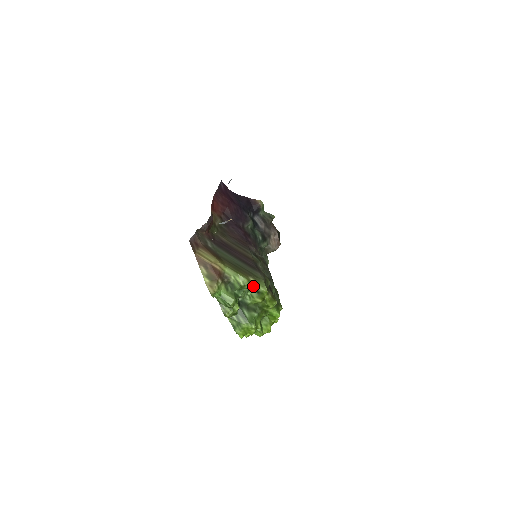
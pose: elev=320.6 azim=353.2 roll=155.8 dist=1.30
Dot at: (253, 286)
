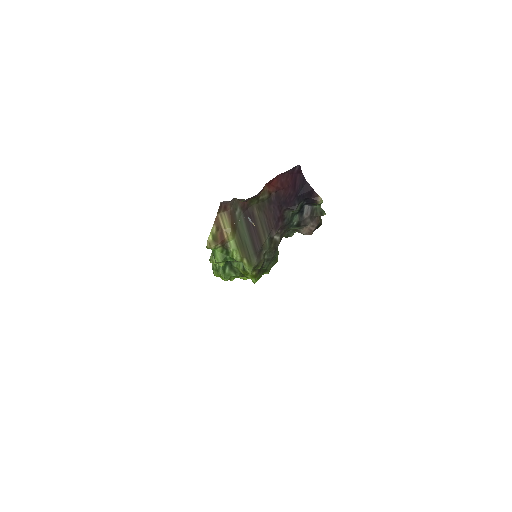
Dot at: (243, 264)
